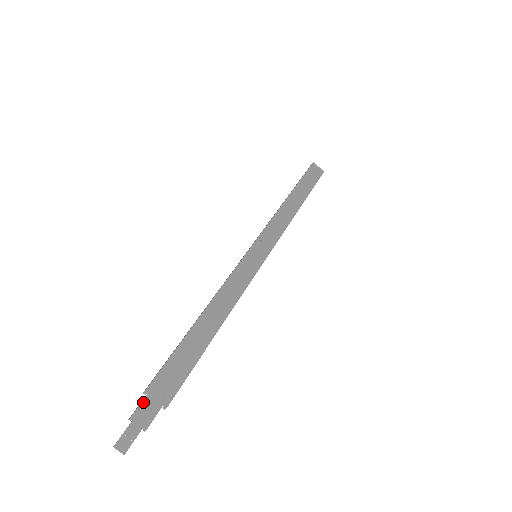
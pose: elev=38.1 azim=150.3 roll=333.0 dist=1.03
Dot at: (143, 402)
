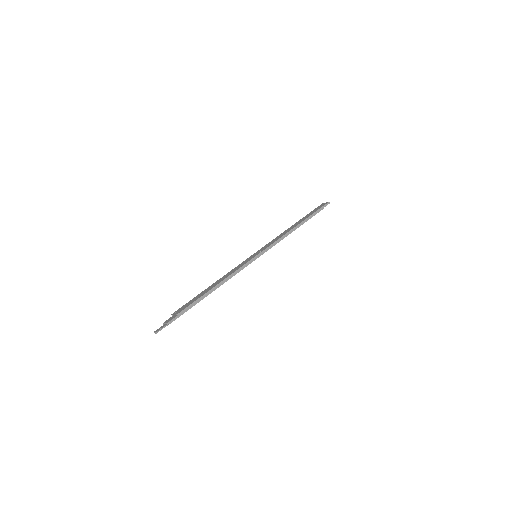
Dot at: (170, 318)
